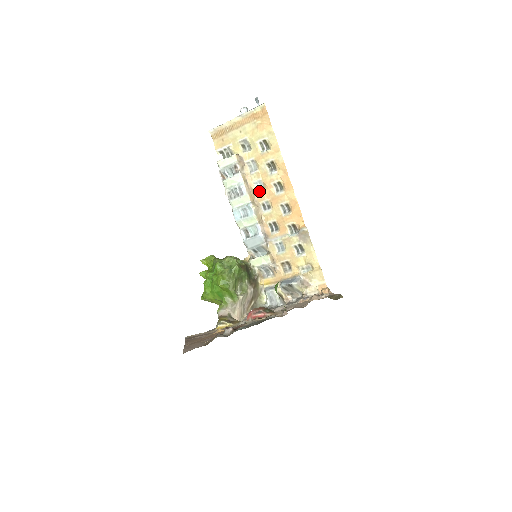
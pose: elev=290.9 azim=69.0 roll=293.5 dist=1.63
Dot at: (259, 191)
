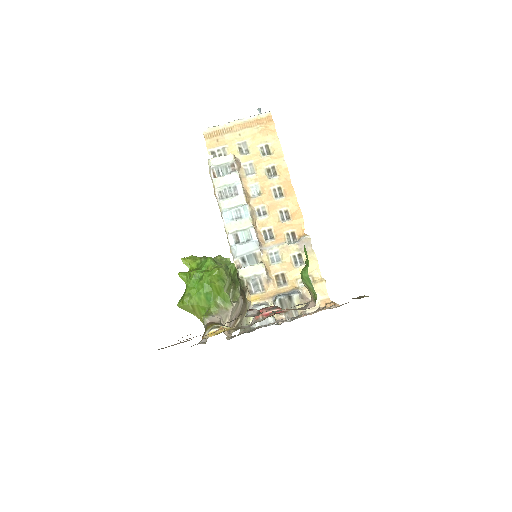
Dot at: (254, 196)
